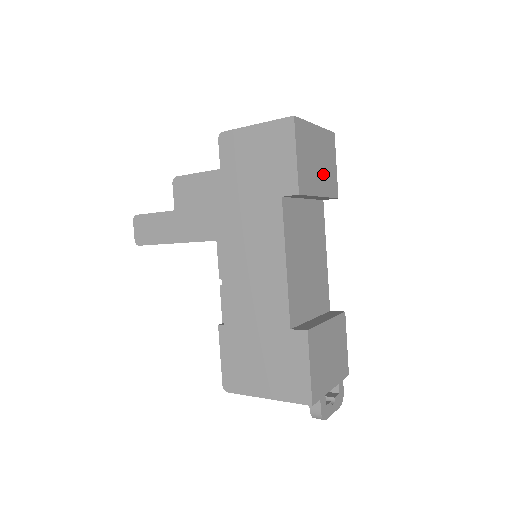
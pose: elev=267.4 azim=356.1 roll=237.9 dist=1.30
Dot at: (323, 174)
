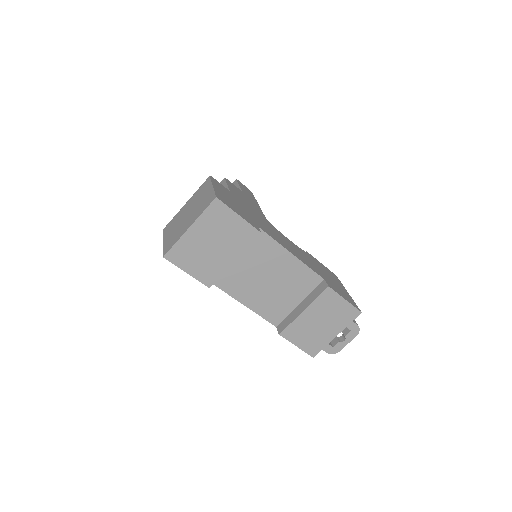
Dot at: (226, 244)
